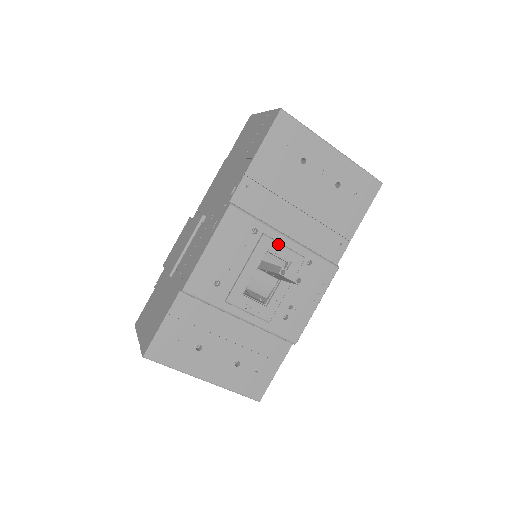
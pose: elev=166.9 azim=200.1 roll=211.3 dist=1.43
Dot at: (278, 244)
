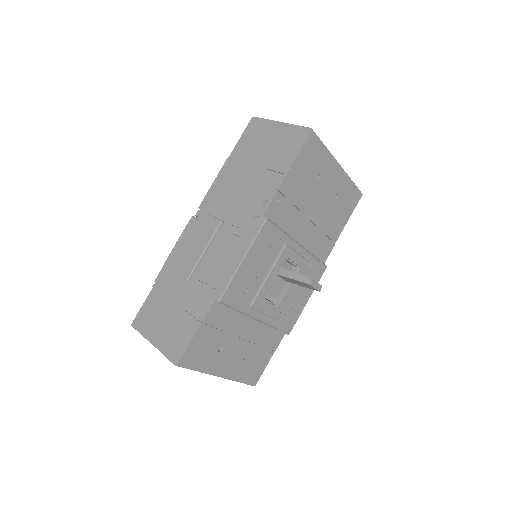
Dot at: (294, 252)
